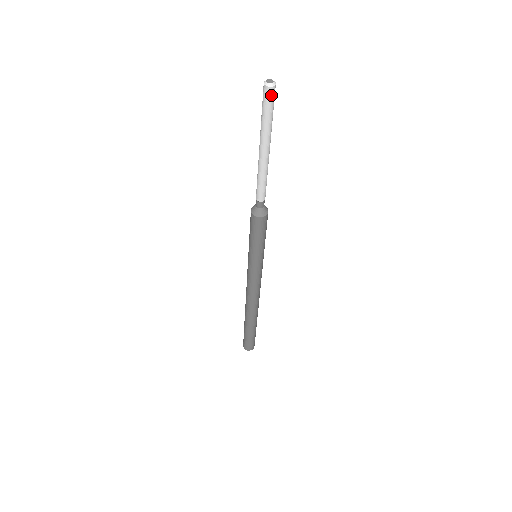
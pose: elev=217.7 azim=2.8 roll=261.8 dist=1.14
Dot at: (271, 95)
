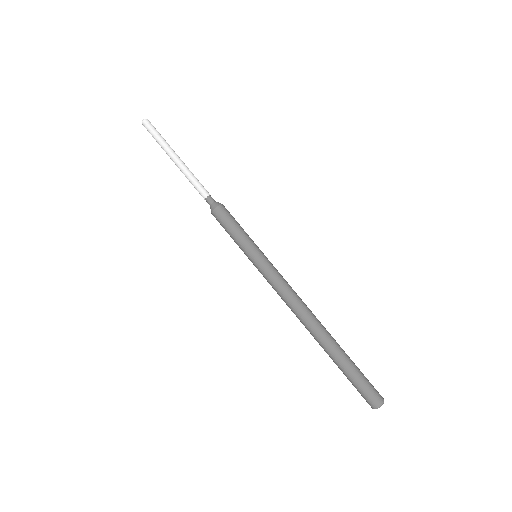
Dot at: (149, 124)
